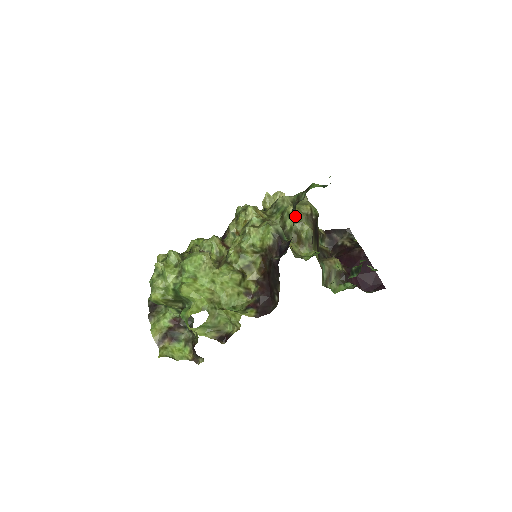
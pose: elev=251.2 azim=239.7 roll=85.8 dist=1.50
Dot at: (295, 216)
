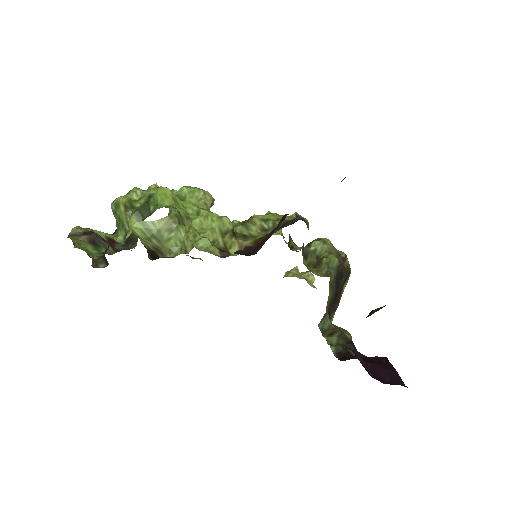
Dot at: (326, 243)
